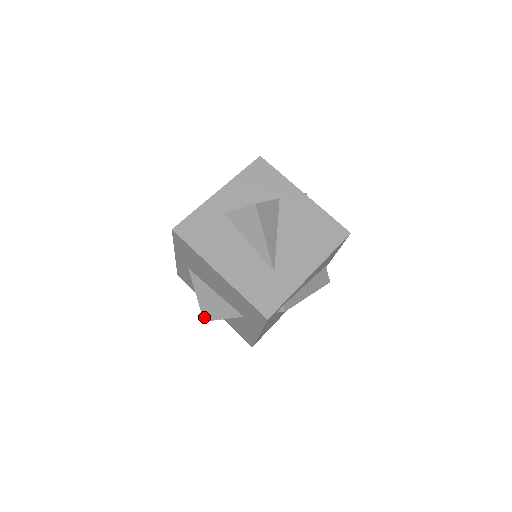
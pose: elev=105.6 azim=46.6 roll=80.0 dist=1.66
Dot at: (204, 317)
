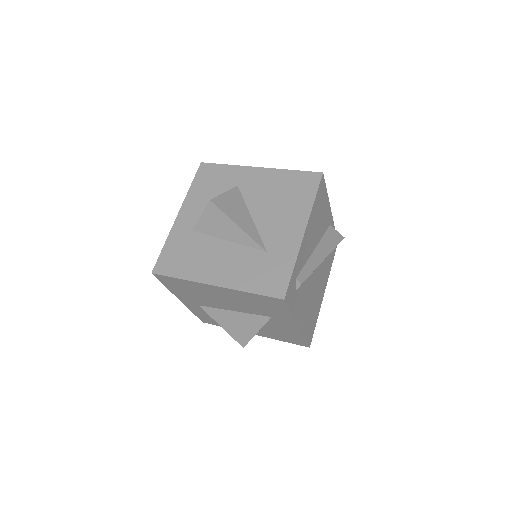
Dot at: (240, 343)
